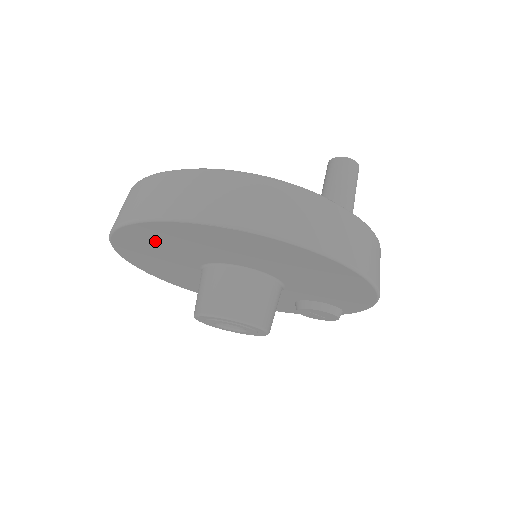
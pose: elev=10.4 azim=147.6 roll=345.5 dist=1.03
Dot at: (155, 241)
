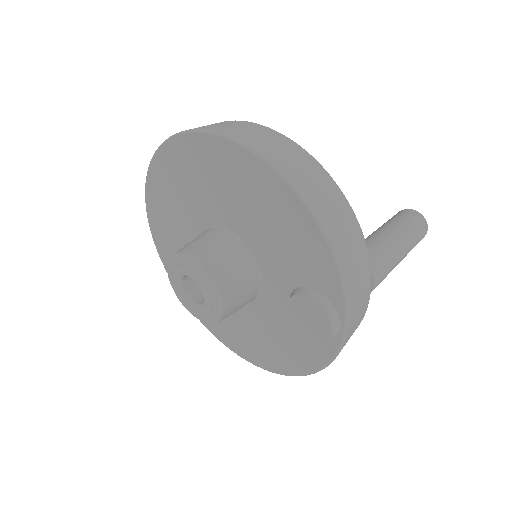
Dot at: (165, 220)
